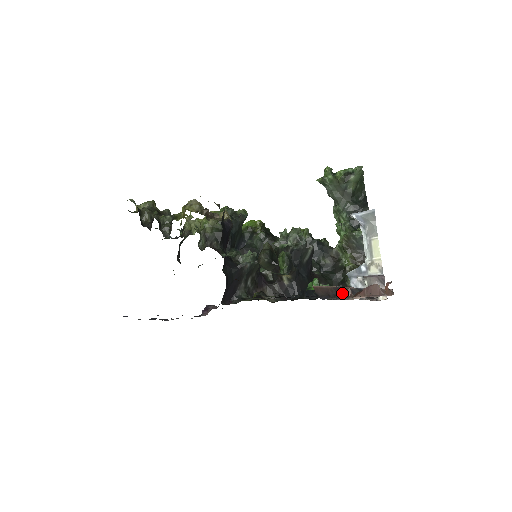
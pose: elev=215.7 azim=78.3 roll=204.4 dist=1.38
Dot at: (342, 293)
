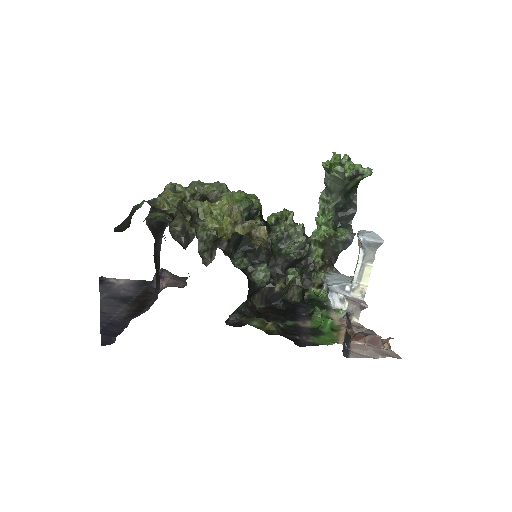
Dot at: (349, 337)
